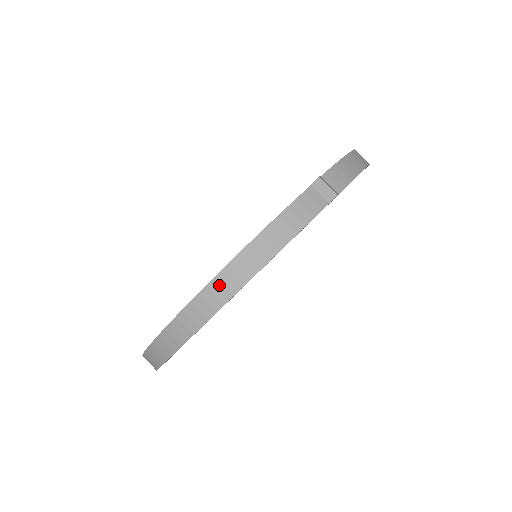
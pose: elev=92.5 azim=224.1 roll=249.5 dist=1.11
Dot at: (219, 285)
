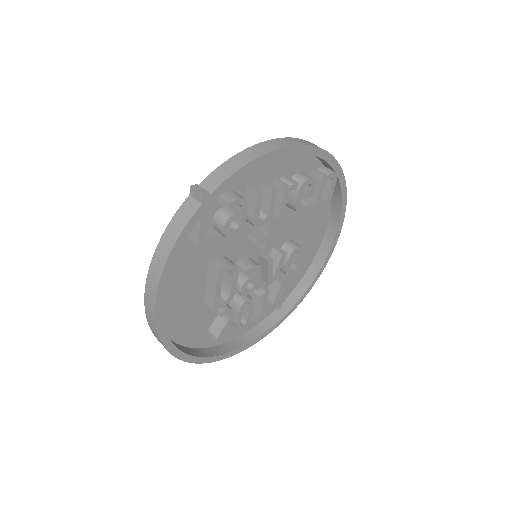
Dot at: (149, 290)
